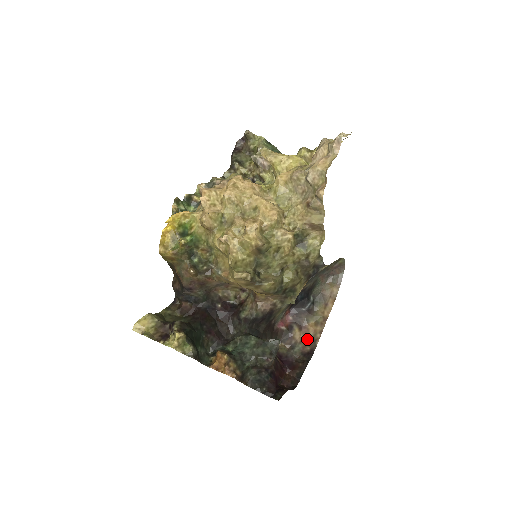
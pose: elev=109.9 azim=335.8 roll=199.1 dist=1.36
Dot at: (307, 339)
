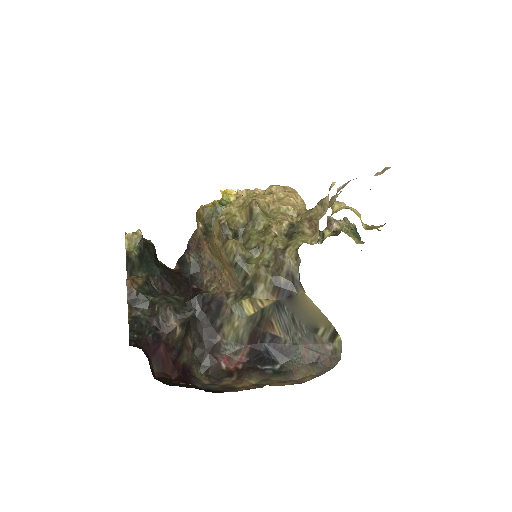
Dot at: (230, 386)
